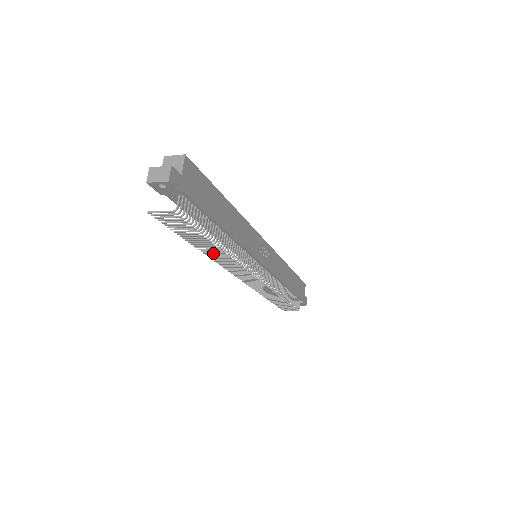
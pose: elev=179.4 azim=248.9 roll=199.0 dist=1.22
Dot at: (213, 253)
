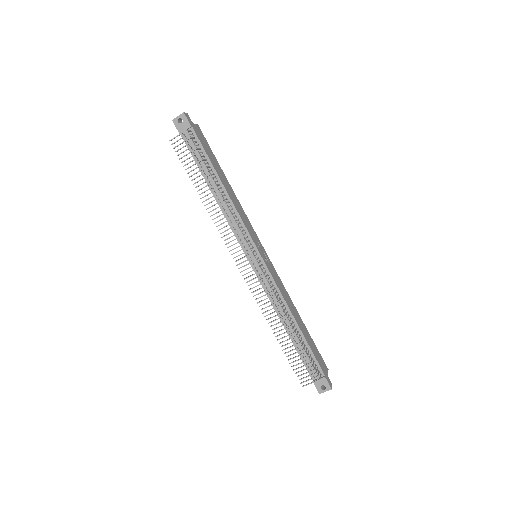
Dot at: (213, 205)
